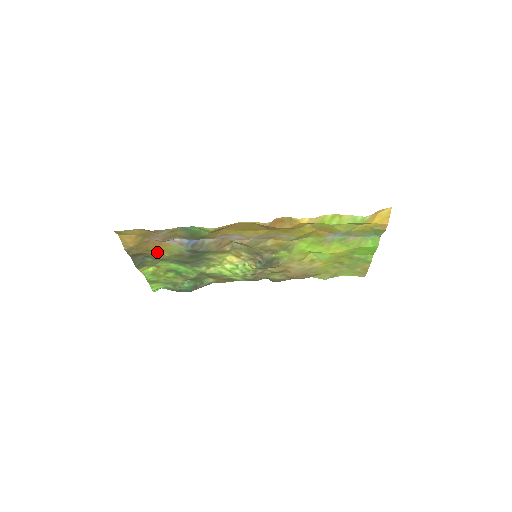
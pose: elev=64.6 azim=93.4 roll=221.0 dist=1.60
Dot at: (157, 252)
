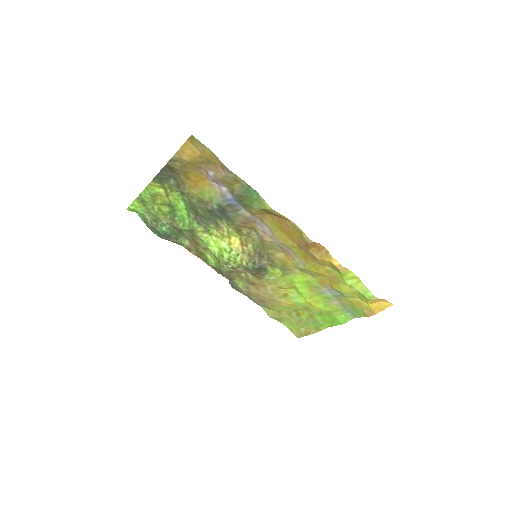
Dot at: (189, 182)
